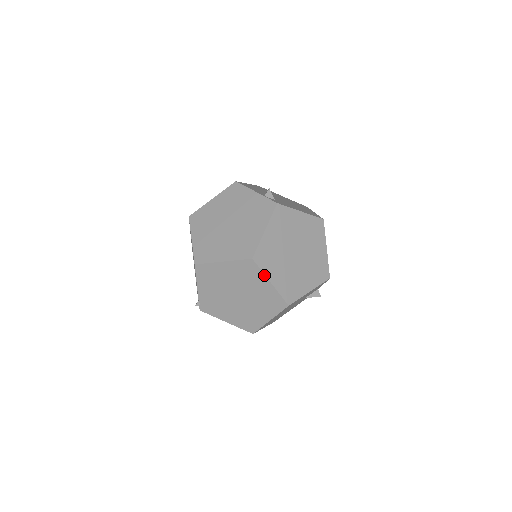
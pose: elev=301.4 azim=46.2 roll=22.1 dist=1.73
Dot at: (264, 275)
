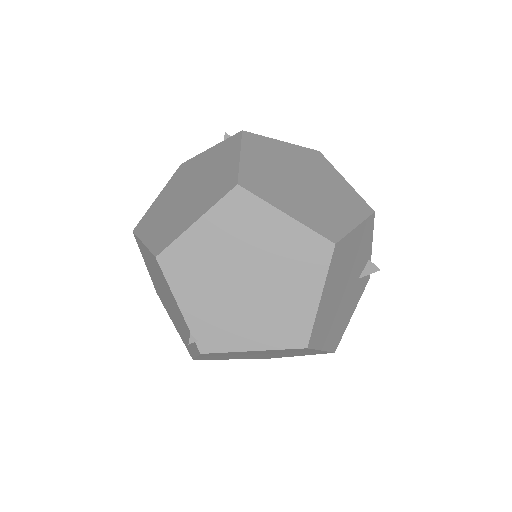
Dot at: (269, 206)
